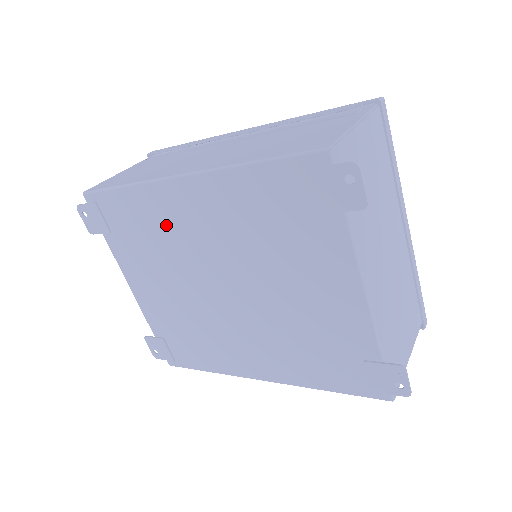
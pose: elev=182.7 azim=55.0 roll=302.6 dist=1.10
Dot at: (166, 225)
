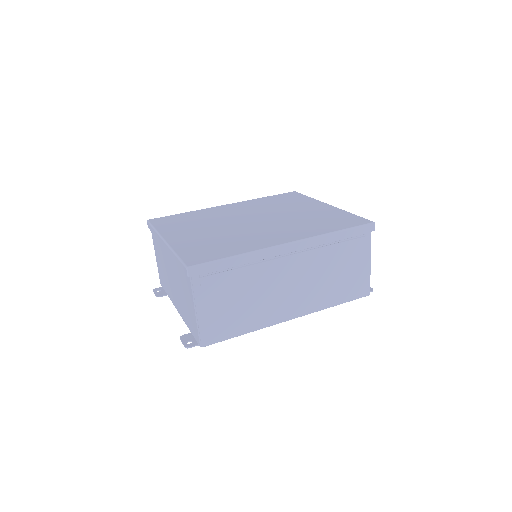
Dot at: occluded
